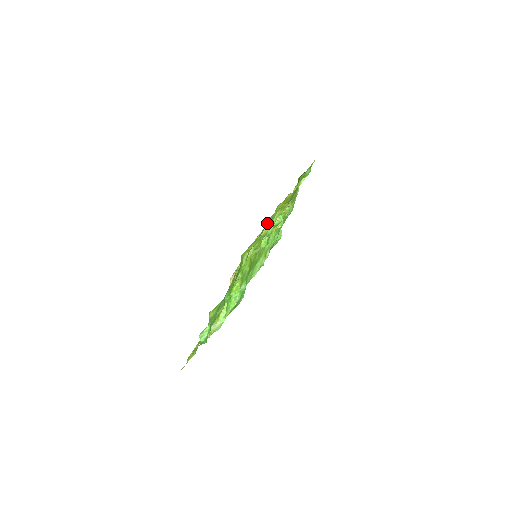
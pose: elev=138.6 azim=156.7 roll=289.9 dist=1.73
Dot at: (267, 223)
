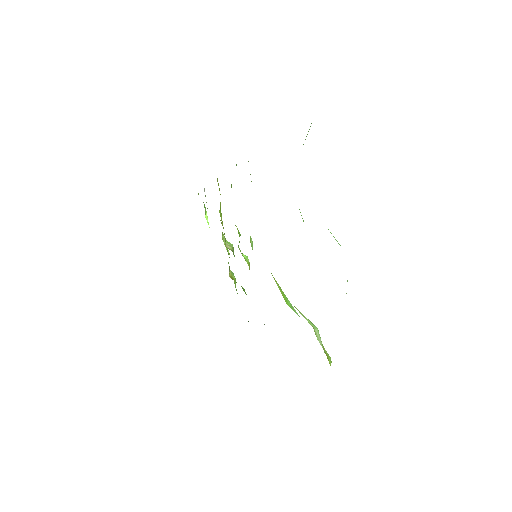
Dot at: occluded
